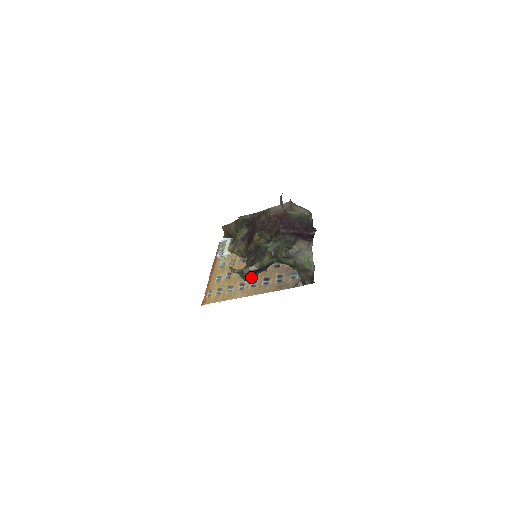
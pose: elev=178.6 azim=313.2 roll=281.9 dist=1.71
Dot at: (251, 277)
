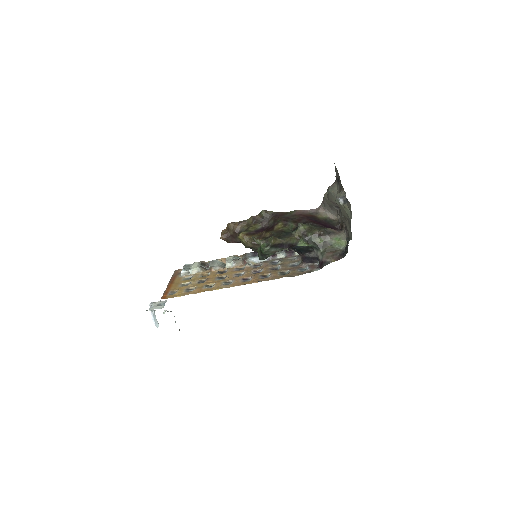
Dot at: (272, 250)
